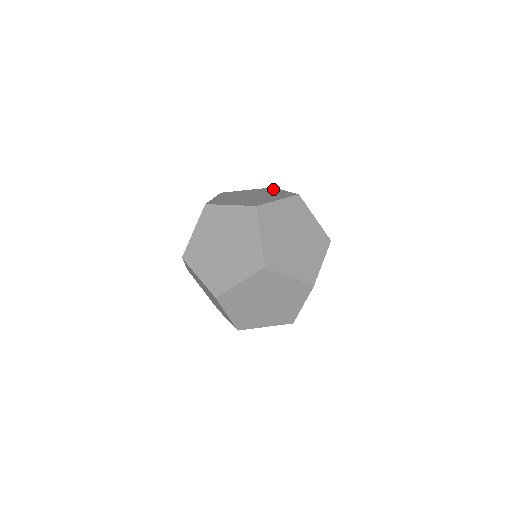
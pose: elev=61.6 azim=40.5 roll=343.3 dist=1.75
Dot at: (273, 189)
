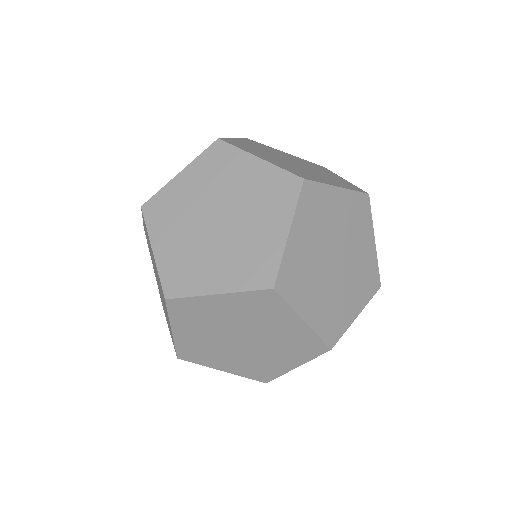
Dot at: (326, 169)
